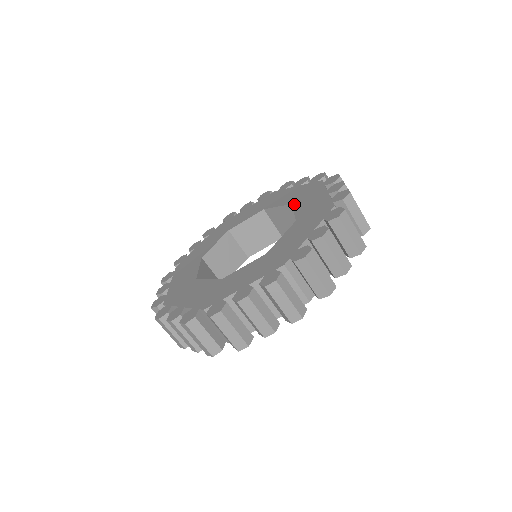
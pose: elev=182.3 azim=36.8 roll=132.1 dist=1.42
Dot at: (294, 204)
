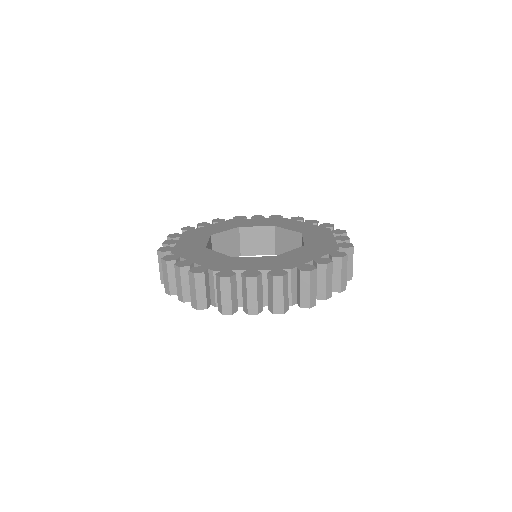
Dot at: (279, 226)
